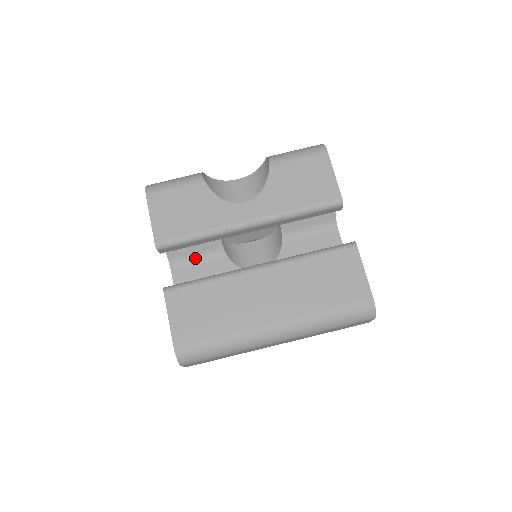
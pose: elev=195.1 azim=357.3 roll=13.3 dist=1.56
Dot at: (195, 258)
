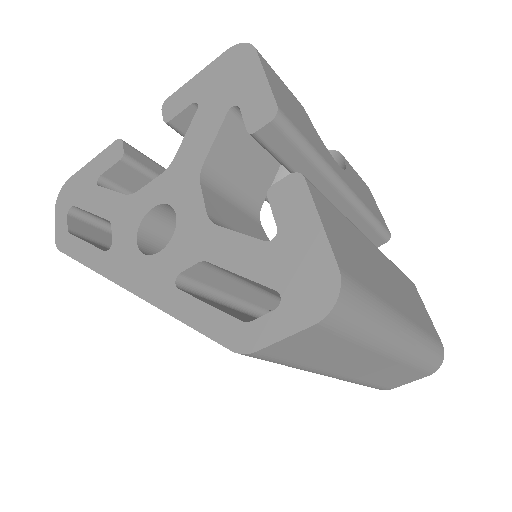
Dot at: (230, 194)
